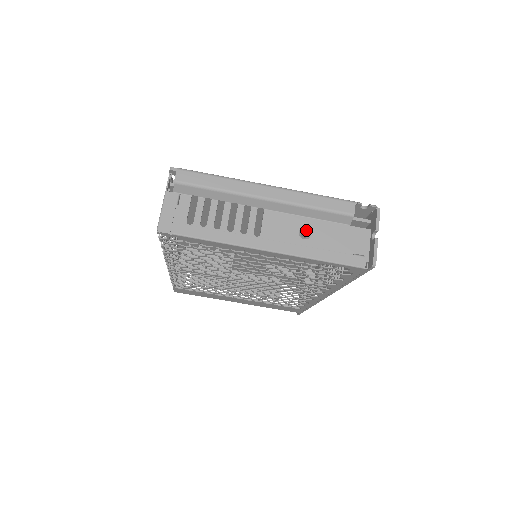
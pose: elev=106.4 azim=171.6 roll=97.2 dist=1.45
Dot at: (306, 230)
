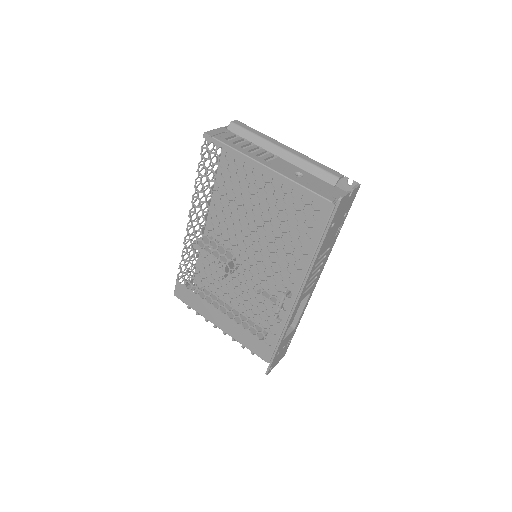
Dot at: (301, 175)
